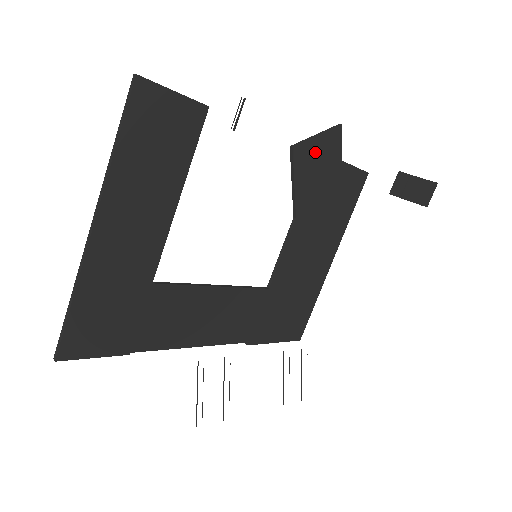
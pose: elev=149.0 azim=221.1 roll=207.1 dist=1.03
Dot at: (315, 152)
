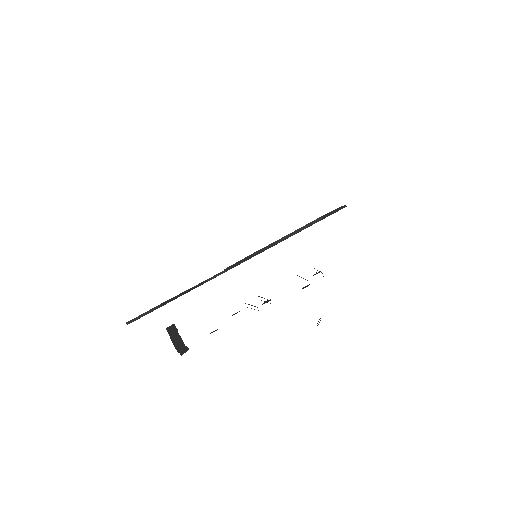
Dot at: occluded
